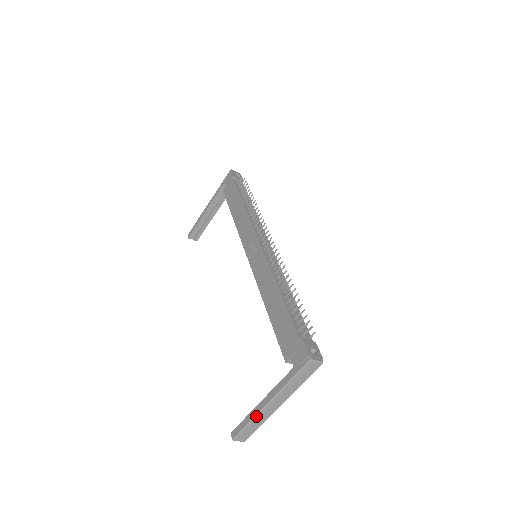
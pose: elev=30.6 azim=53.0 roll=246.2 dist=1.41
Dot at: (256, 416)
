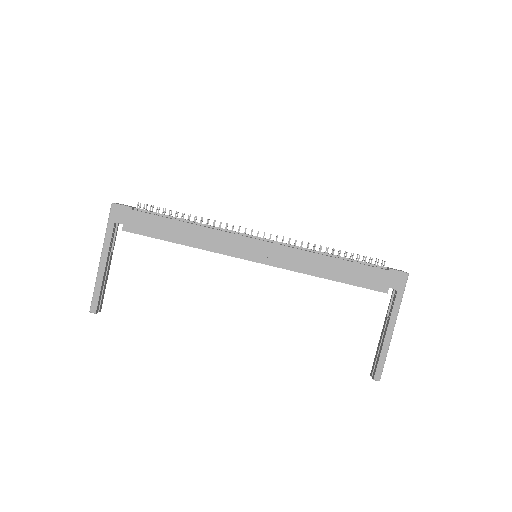
Dot at: occluded
